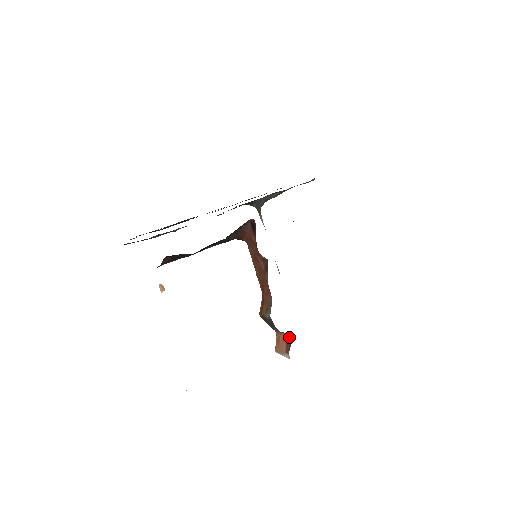
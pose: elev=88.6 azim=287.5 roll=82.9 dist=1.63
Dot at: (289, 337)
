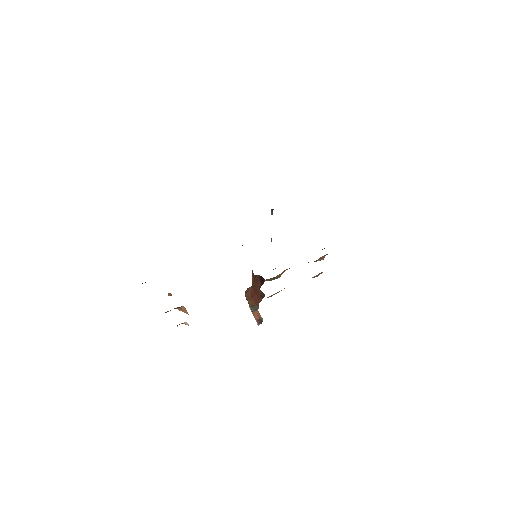
Dot at: occluded
